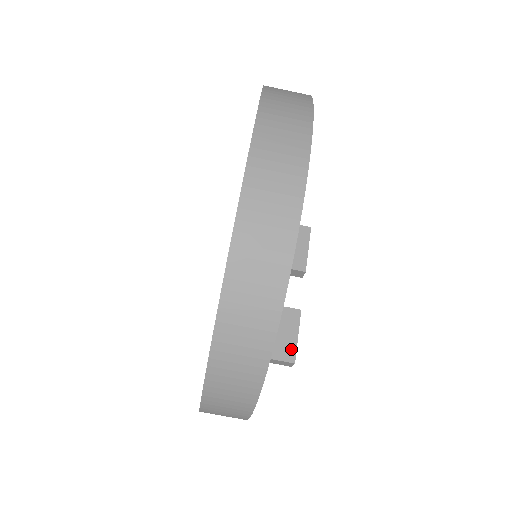
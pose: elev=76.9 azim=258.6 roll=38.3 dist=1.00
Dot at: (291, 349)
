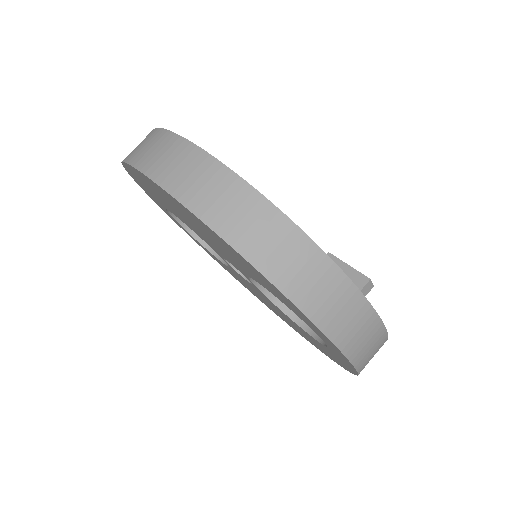
Dot at: (356, 276)
